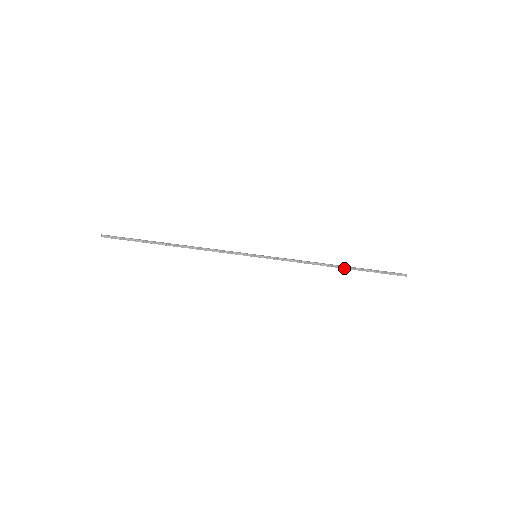
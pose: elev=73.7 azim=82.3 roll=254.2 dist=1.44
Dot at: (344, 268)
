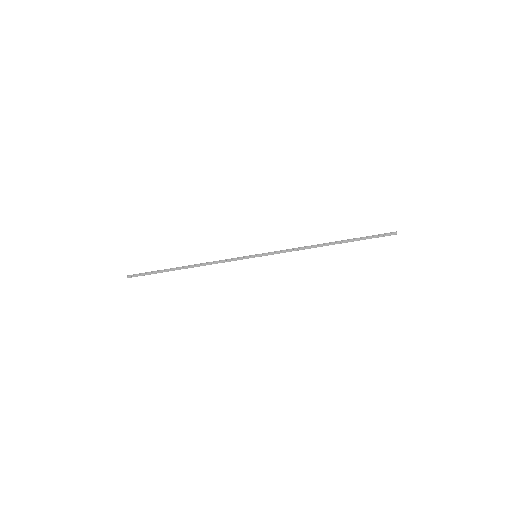
Dot at: occluded
